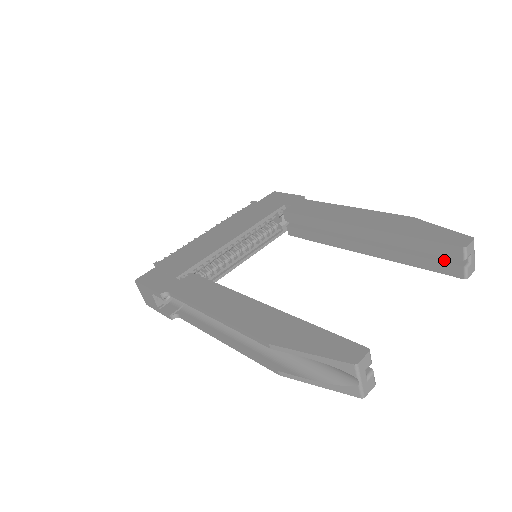
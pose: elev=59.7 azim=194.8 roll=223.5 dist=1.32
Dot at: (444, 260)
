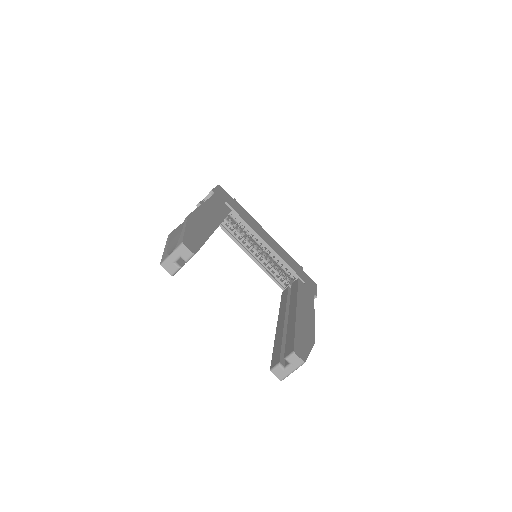
Dot at: (283, 354)
